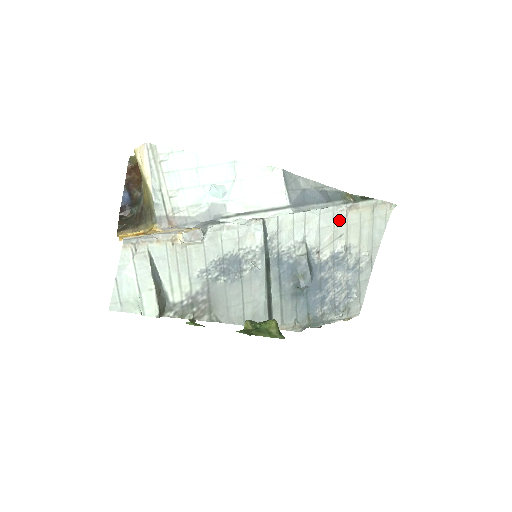
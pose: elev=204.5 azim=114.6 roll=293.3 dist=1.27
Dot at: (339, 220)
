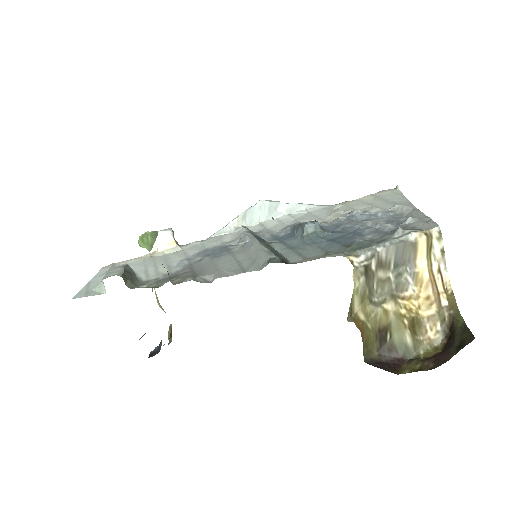
Dot at: (335, 208)
